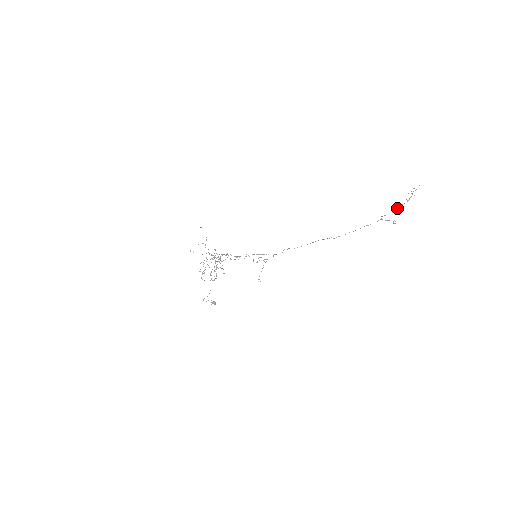
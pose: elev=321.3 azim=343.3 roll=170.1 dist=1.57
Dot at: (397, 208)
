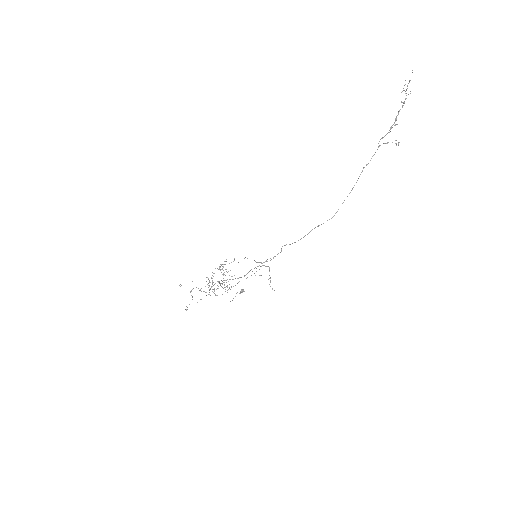
Dot at: occluded
